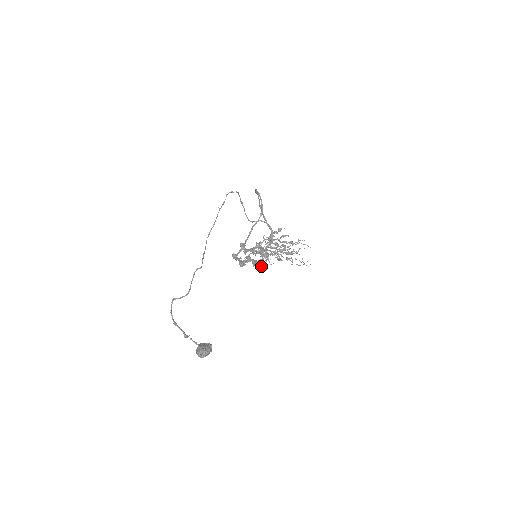
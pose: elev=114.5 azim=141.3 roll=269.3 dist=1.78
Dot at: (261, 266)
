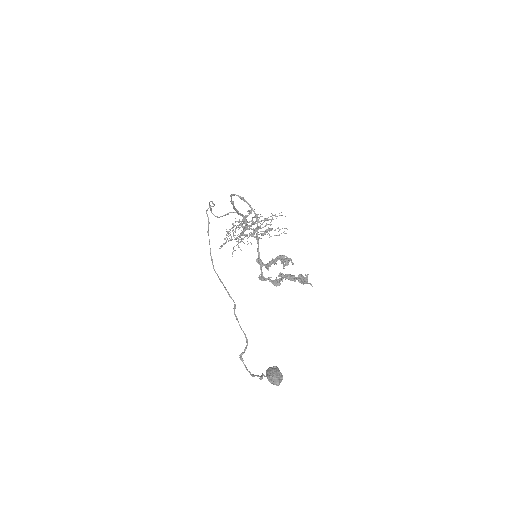
Dot at: (310, 284)
